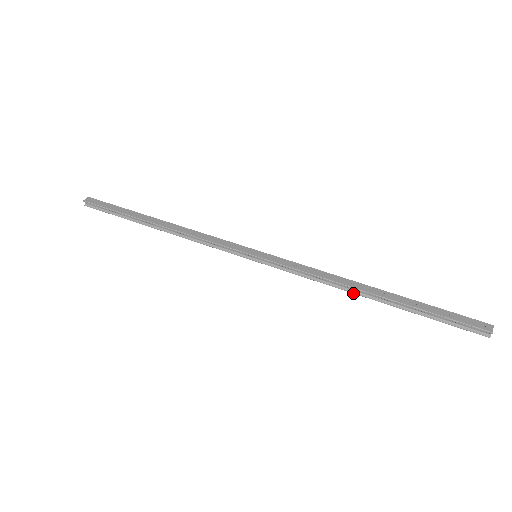
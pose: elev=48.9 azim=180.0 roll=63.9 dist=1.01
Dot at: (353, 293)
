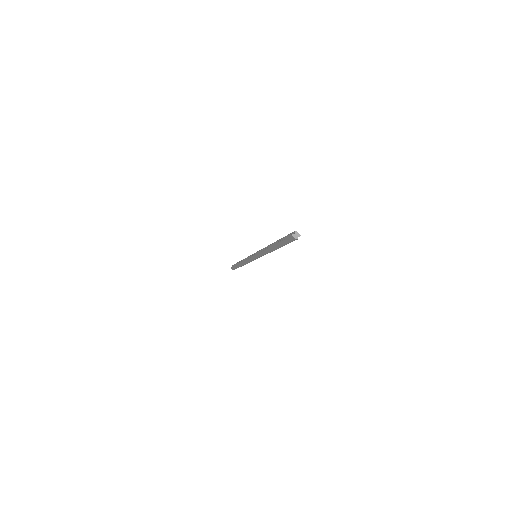
Dot at: (268, 247)
